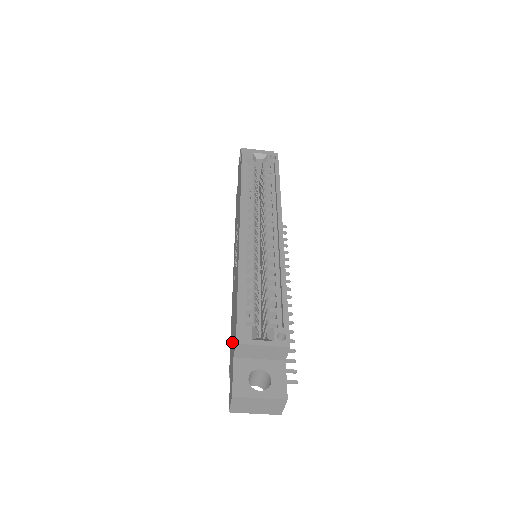
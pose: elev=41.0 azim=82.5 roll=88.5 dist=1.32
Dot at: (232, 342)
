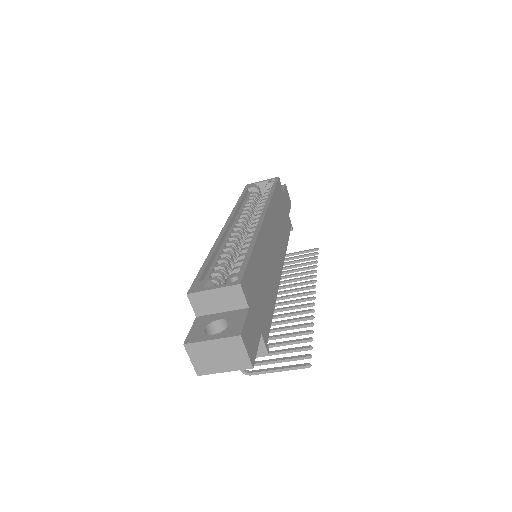
Dot at: occluded
